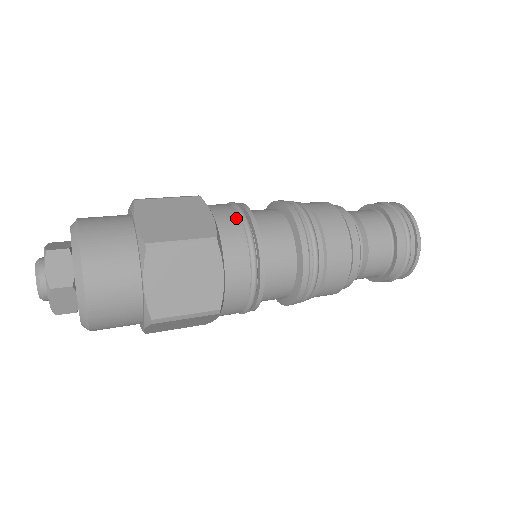
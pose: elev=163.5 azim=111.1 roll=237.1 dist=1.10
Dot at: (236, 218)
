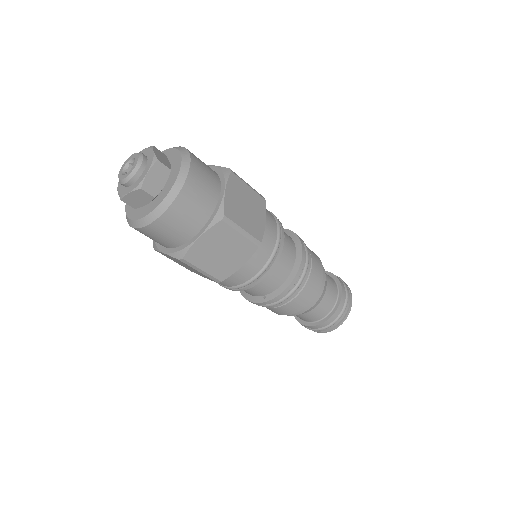
Dot at: occluded
